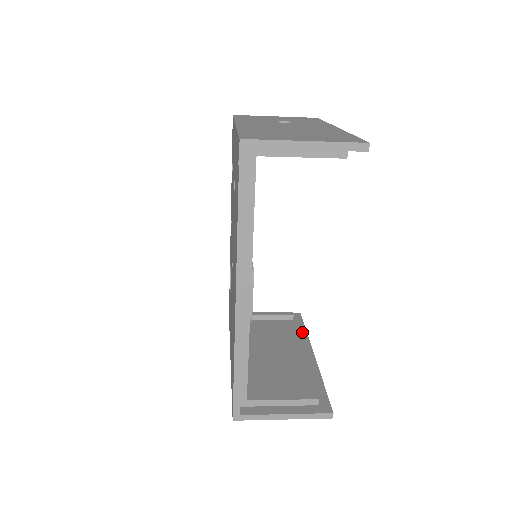
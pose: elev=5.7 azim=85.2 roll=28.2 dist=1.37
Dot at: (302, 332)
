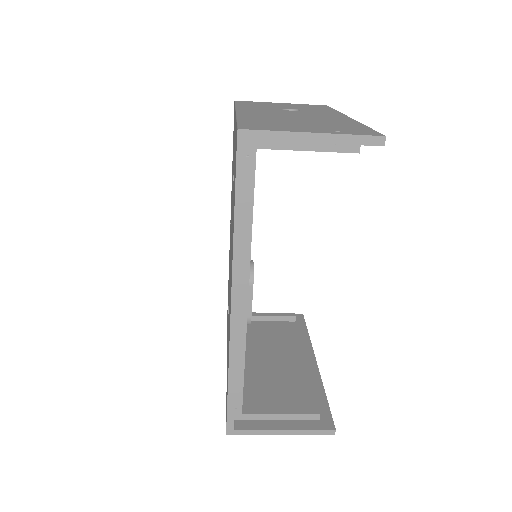
Dot at: (304, 336)
